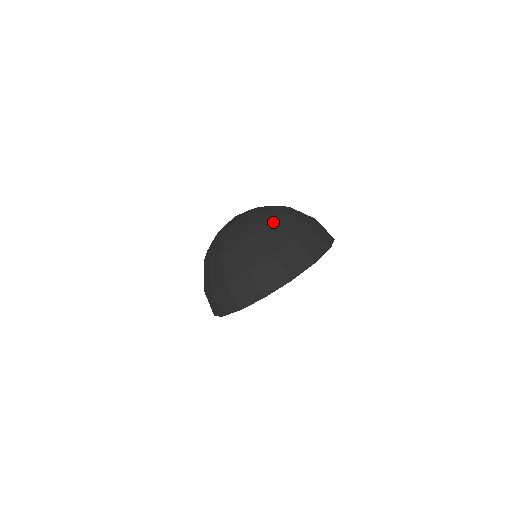
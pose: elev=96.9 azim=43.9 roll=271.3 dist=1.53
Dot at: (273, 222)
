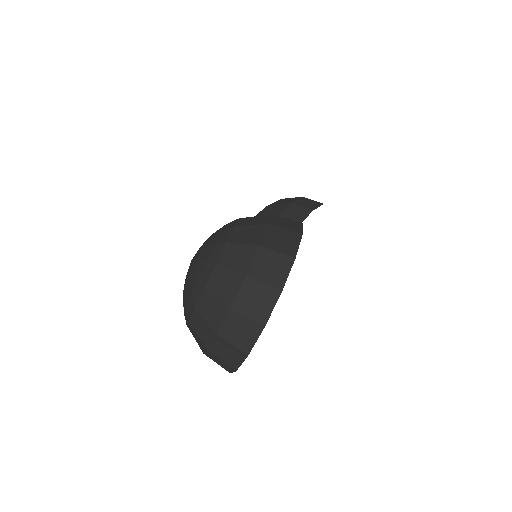
Dot at: (217, 267)
